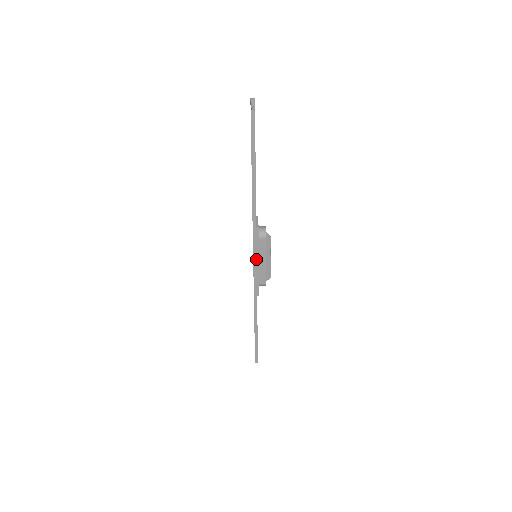
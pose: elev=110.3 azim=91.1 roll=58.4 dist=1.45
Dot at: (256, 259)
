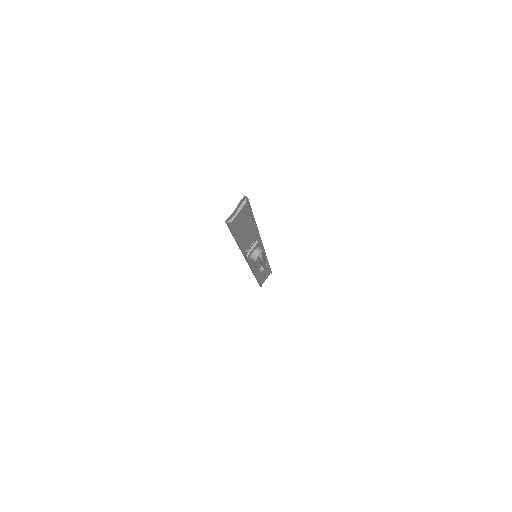
Dot at: (249, 263)
